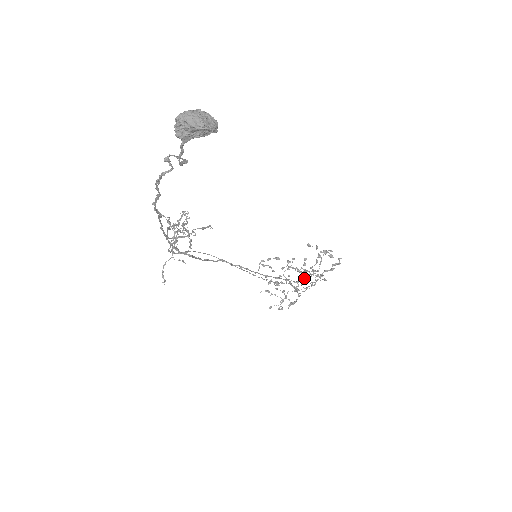
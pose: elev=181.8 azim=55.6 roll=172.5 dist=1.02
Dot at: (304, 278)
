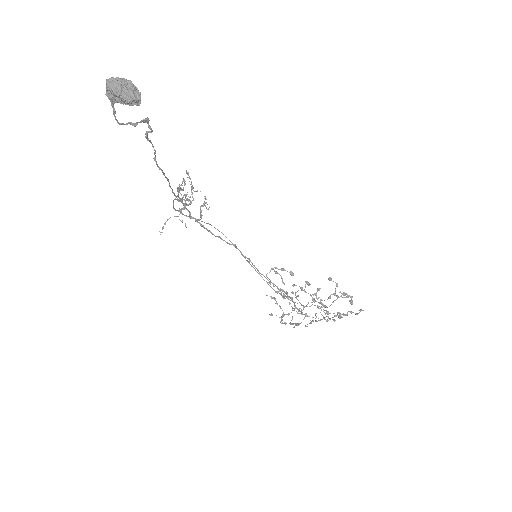
Dot at: occluded
